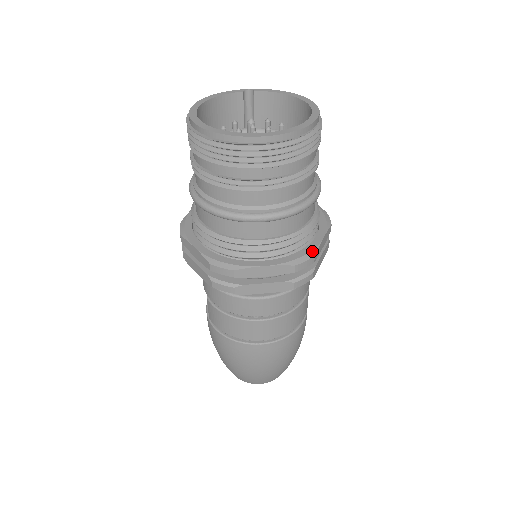
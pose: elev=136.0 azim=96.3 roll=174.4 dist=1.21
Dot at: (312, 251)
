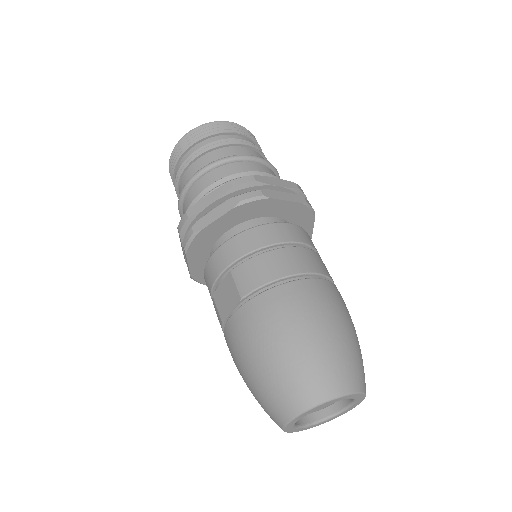
Dot at: occluded
